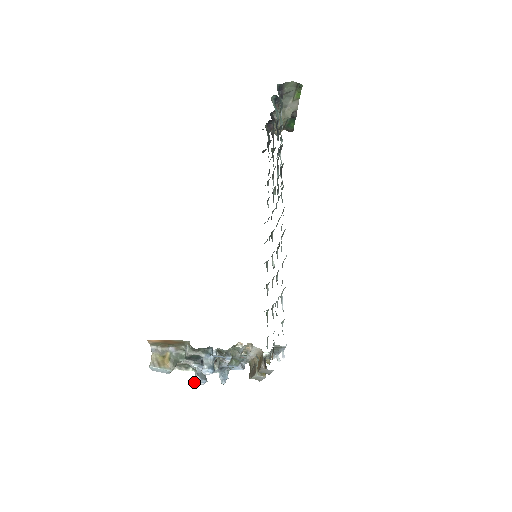
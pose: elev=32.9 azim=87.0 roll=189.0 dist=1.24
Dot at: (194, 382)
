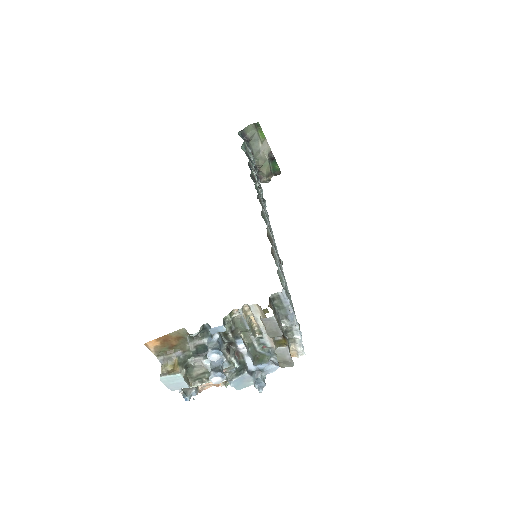
Dot at: (210, 380)
